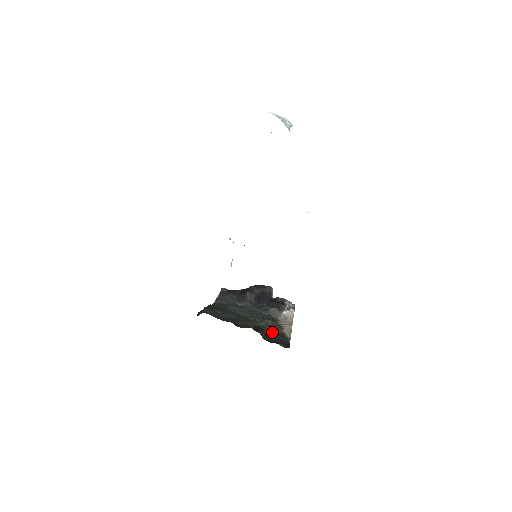
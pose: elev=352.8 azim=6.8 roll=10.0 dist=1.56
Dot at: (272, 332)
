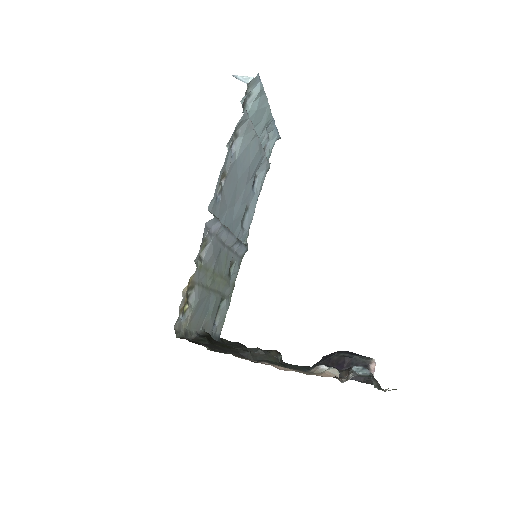
Dot at: (231, 350)
